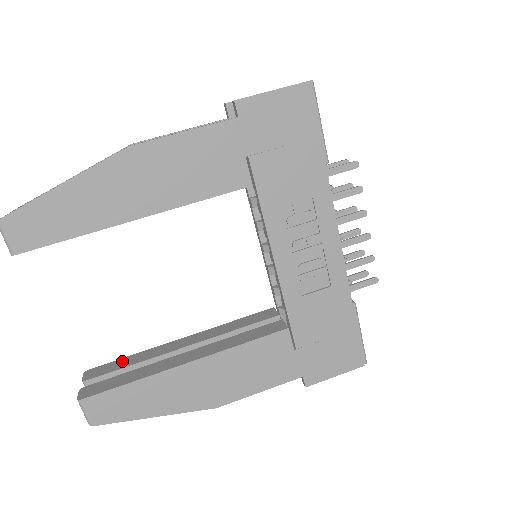
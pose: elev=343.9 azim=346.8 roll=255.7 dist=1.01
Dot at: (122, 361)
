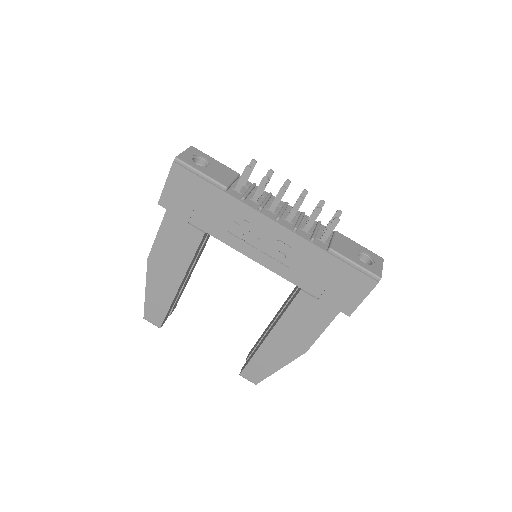
Dot at: (257, 341)
